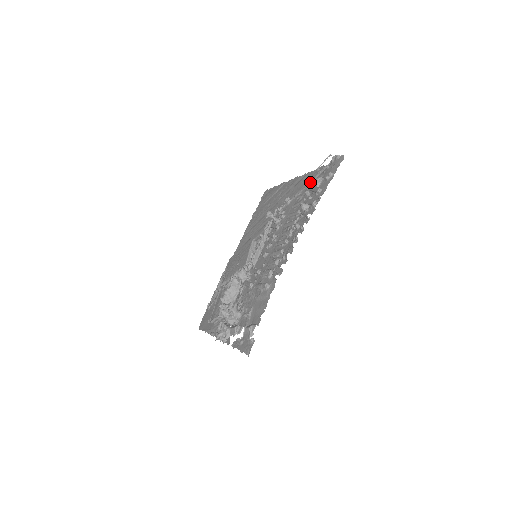
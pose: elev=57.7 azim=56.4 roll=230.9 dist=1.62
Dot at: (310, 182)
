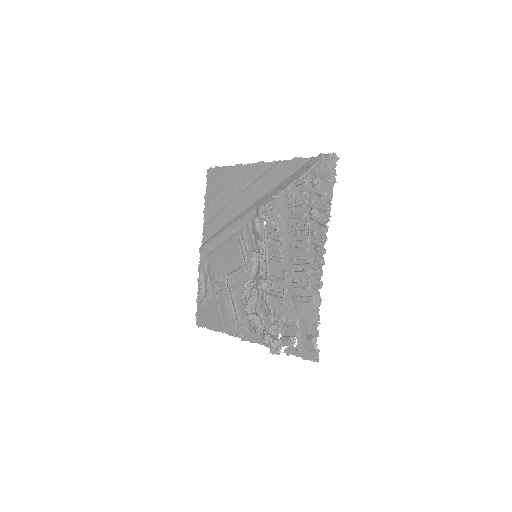
Dot at: (302, 181)
